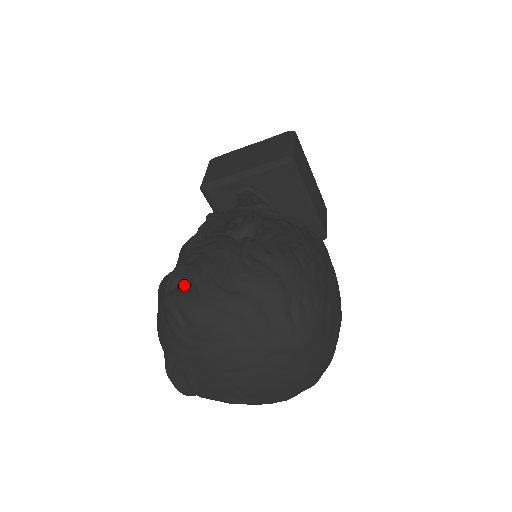
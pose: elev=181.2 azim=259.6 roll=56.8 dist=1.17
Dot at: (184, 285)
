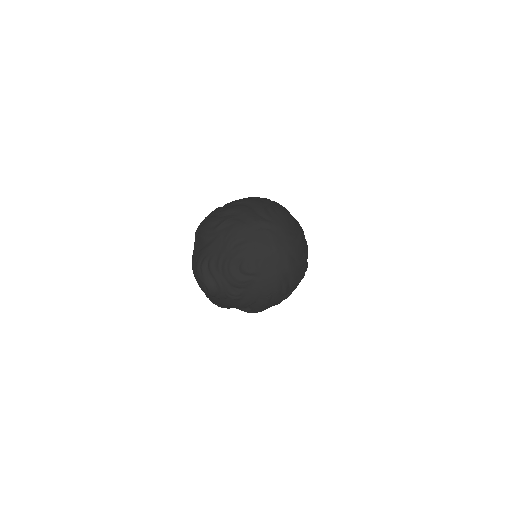
Dot at: occluded
